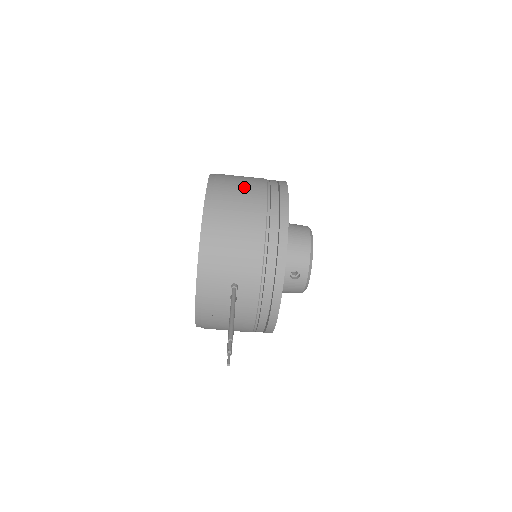
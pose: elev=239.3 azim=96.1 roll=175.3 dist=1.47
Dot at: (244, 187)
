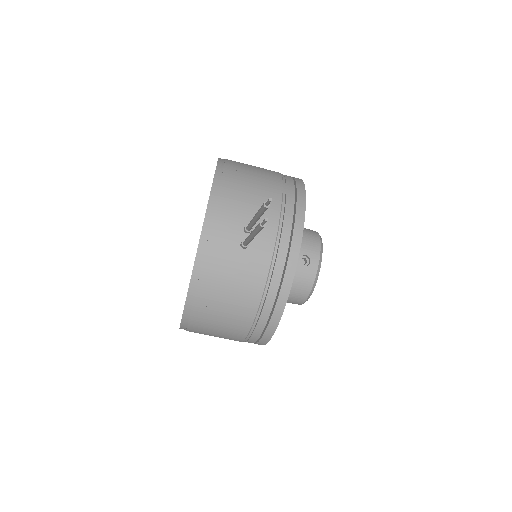
Dot at: occluded
